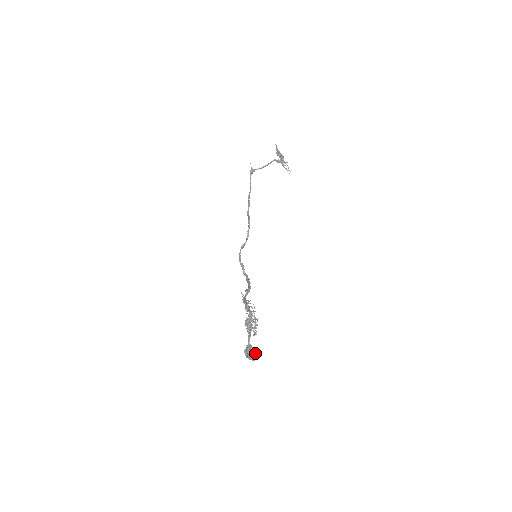
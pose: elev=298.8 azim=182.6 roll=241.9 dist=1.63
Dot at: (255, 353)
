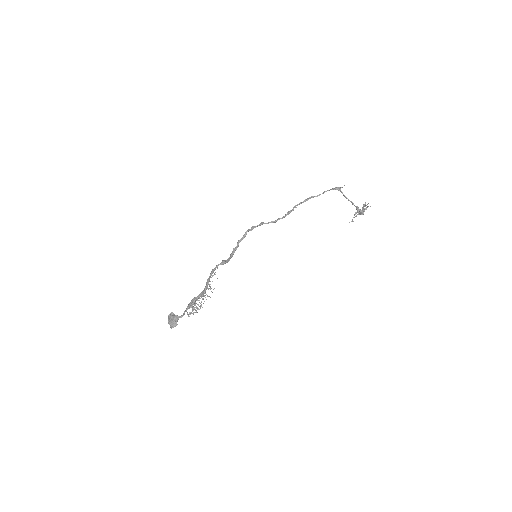
Dot at: (174, 326)
